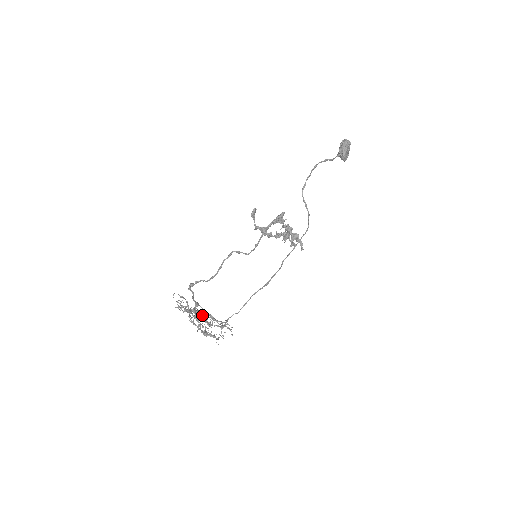
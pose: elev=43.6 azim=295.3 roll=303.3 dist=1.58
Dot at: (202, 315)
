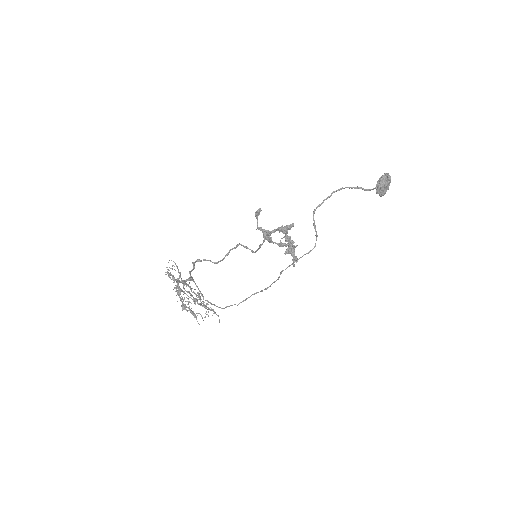
Dot at: (191, 290)
